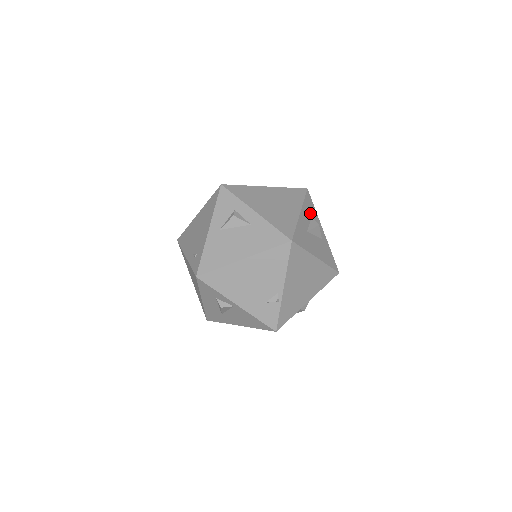
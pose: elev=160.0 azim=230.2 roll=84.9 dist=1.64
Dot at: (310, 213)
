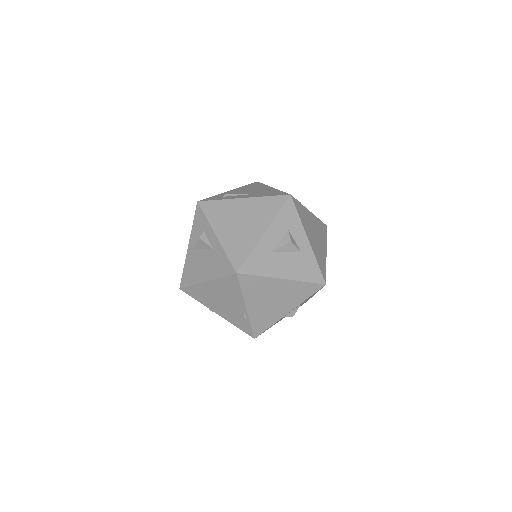
Dot at: (286, 226)
